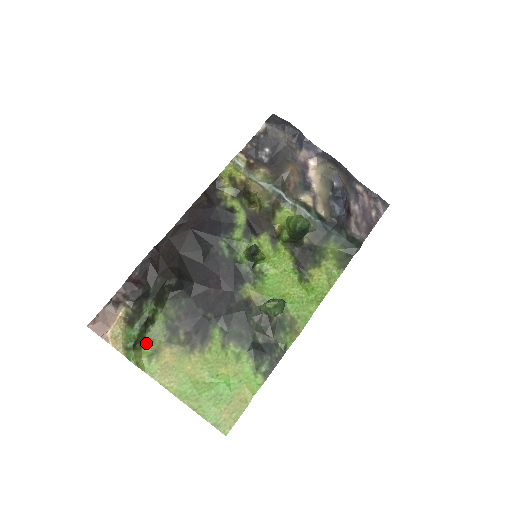
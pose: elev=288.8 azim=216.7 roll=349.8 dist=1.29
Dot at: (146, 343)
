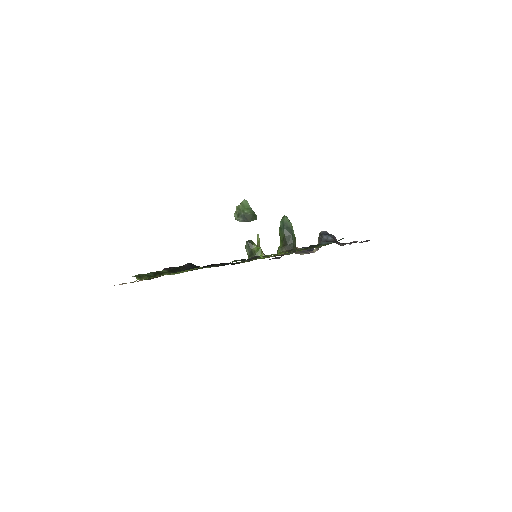
Dot at: occluded
